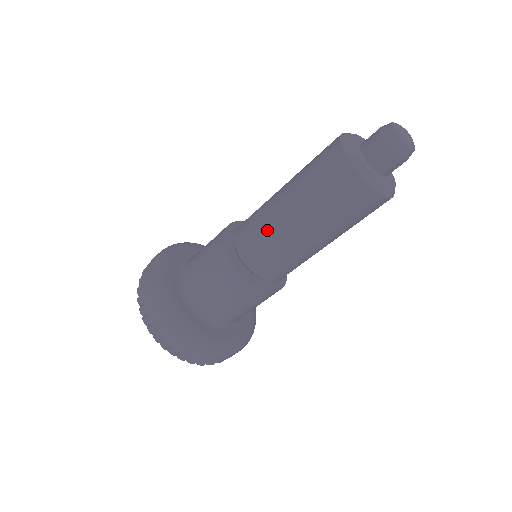
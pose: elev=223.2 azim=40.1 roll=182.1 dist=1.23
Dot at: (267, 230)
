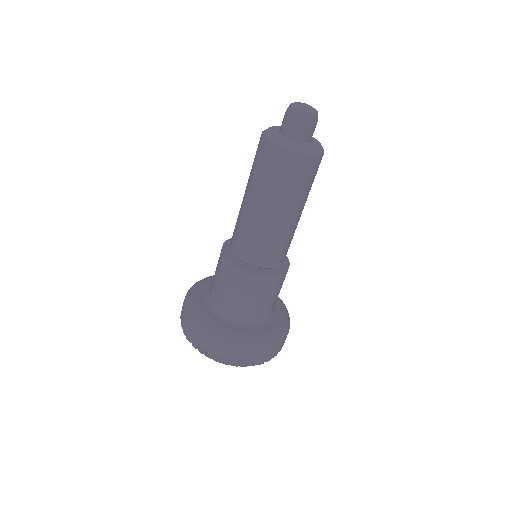
Dot at: (243, 223)
